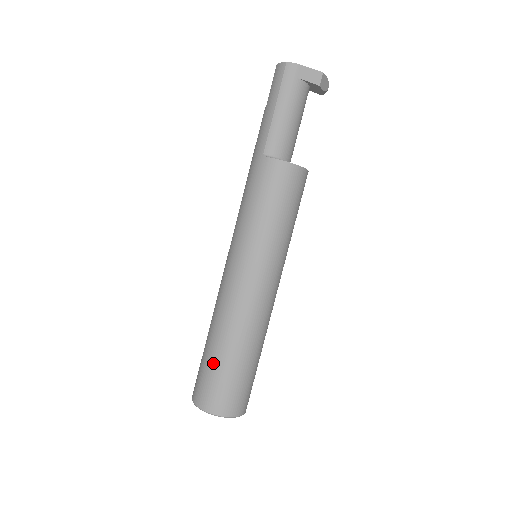
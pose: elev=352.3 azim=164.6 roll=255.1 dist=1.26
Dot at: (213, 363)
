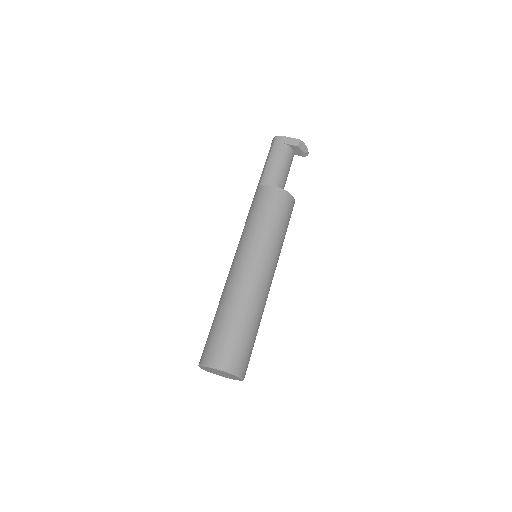
Dot at: (215, 326)
